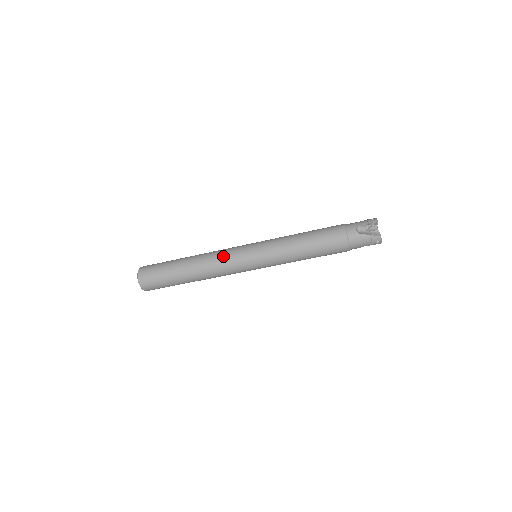
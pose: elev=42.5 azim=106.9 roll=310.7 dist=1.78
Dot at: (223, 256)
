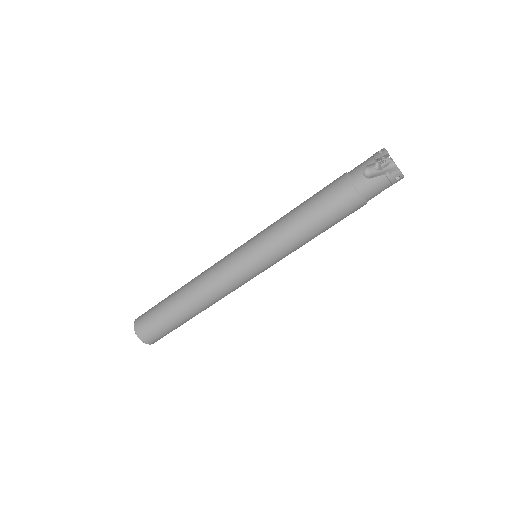
Dot at: (217, 273)
